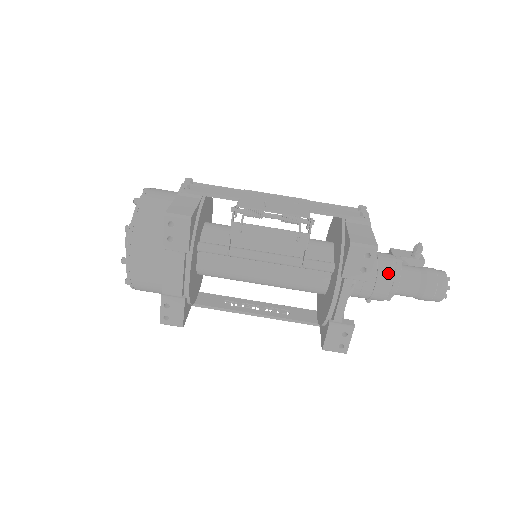
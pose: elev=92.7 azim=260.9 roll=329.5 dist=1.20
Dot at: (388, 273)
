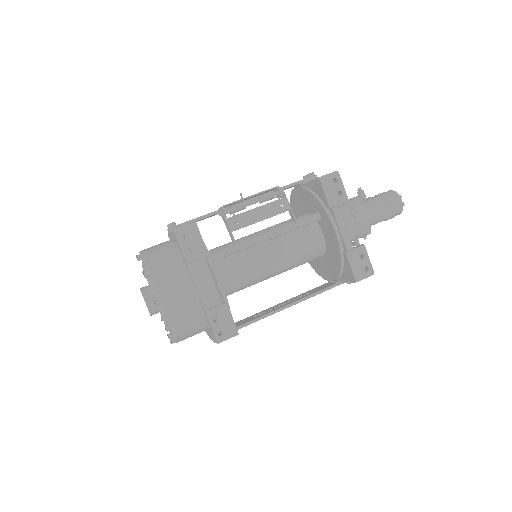
Dot at: (356, 205)
